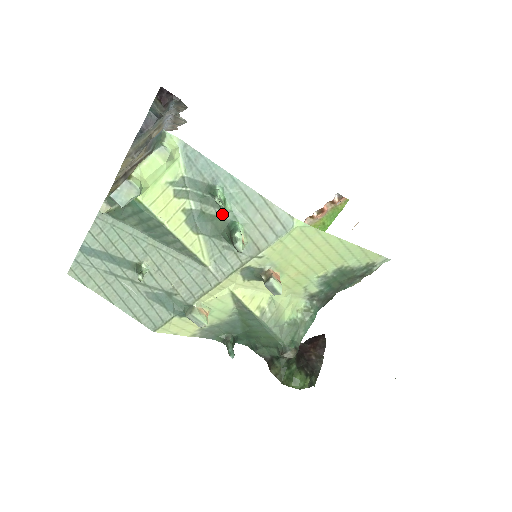
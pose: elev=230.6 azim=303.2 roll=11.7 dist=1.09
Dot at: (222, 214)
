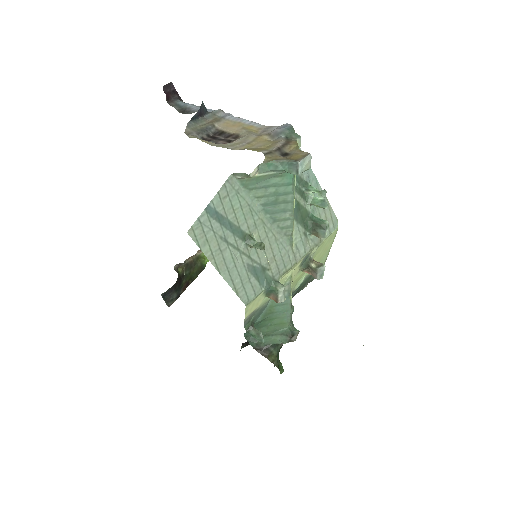
Dot at: (307, 206)
